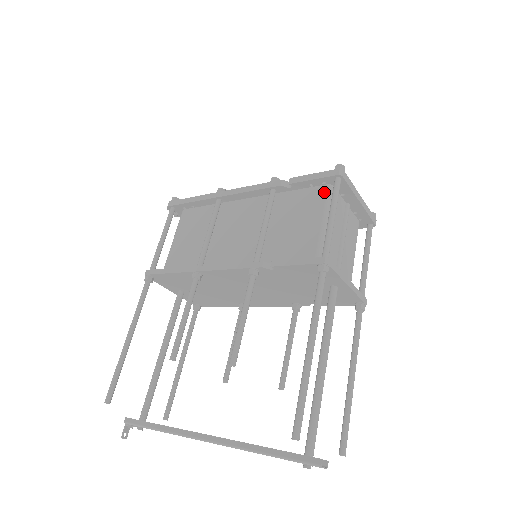
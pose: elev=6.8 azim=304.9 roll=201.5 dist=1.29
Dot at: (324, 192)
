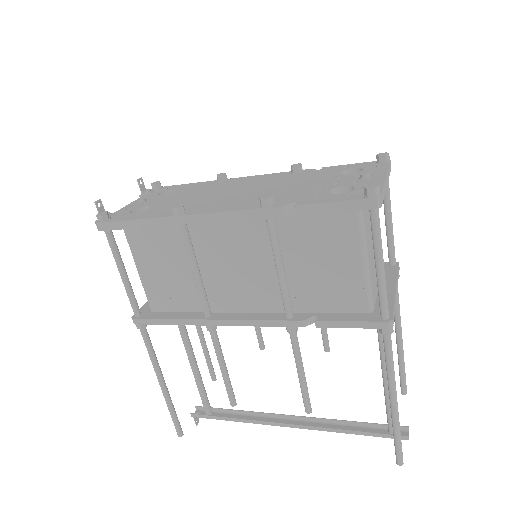
Dot at: (352, 218)
